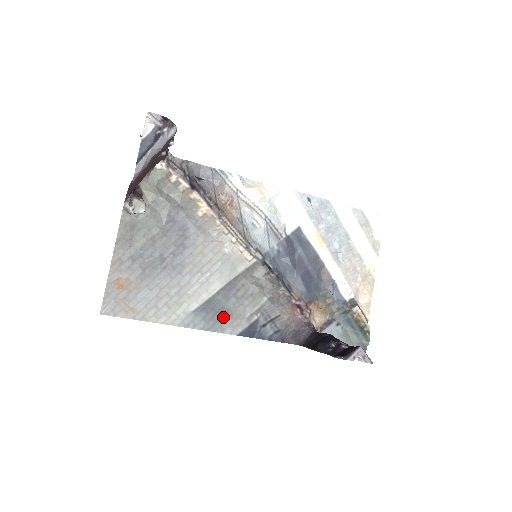
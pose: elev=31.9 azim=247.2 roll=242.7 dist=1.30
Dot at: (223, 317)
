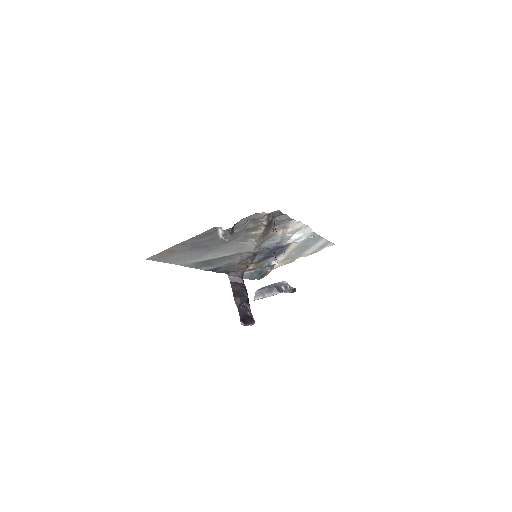
Dot at: (207, 265)
